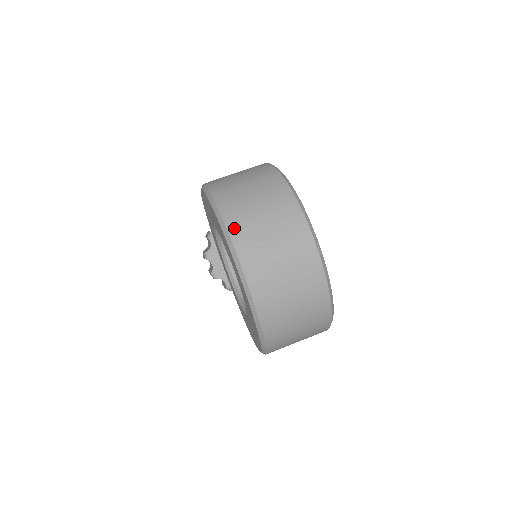
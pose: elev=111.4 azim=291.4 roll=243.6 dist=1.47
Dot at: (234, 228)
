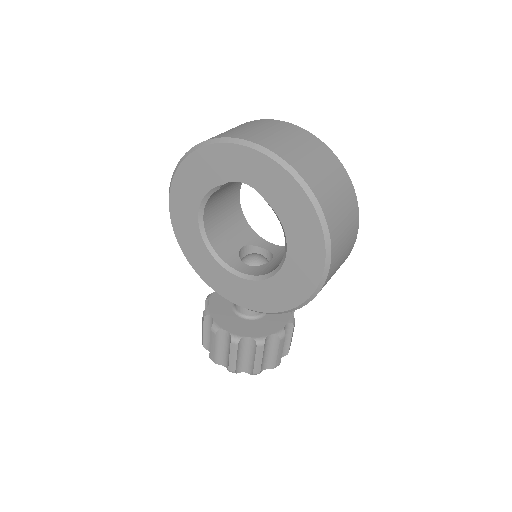
Dot at: occluded
